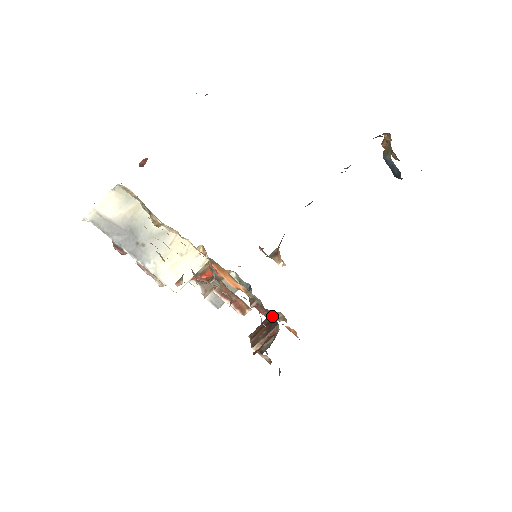
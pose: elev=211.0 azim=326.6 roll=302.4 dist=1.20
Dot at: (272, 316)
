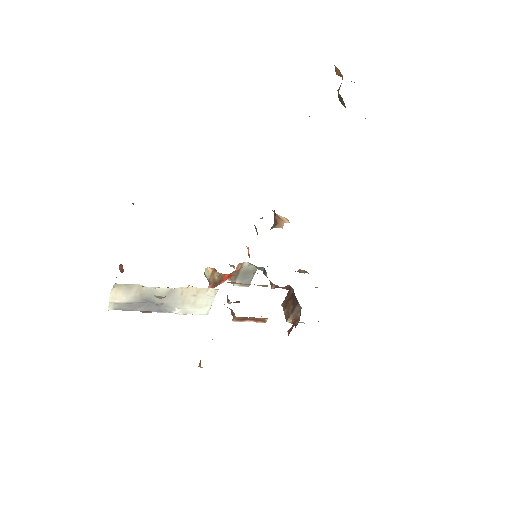
Dot at: (293, 289)
